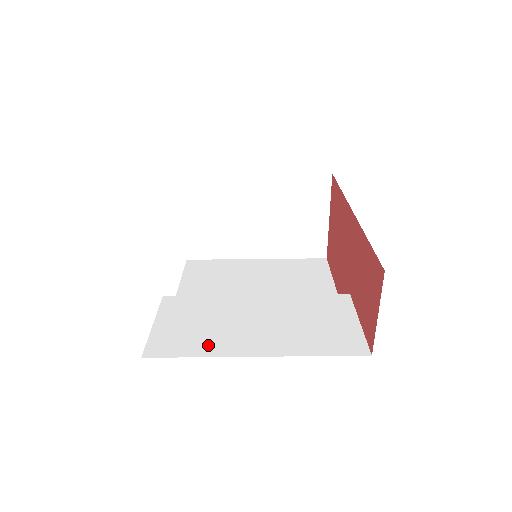
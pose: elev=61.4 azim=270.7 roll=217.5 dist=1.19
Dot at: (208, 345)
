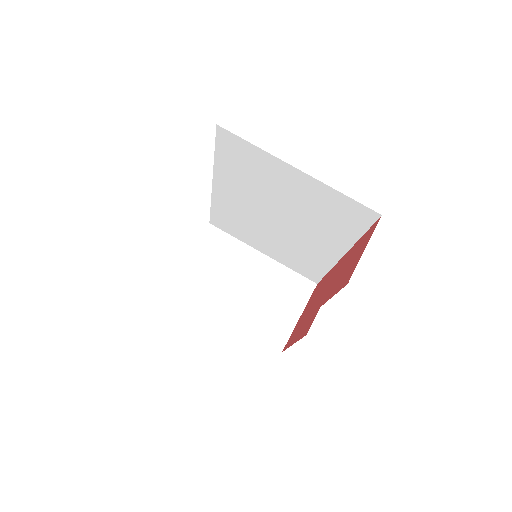
Dot at: occluded
